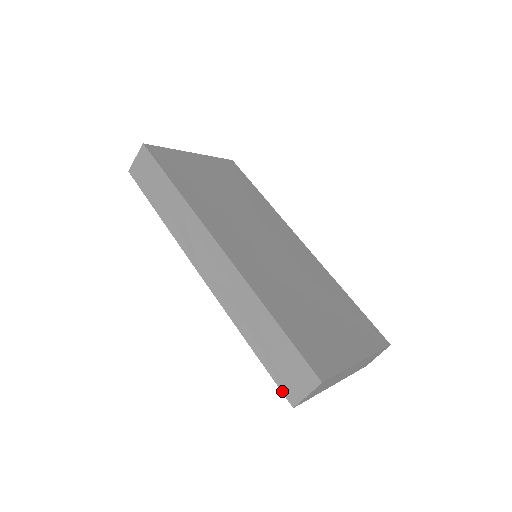
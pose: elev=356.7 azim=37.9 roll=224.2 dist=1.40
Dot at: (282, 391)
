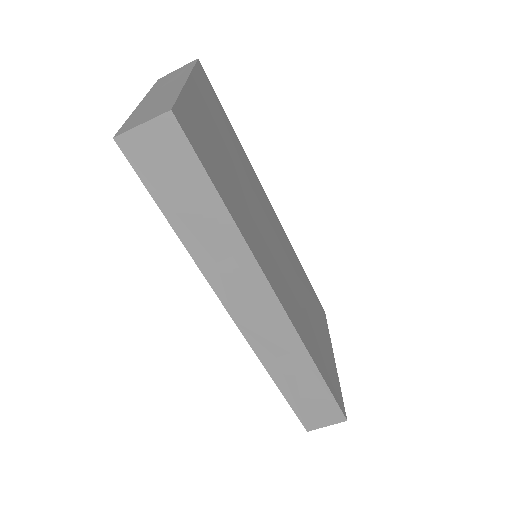
Dot at: (302, 422)
